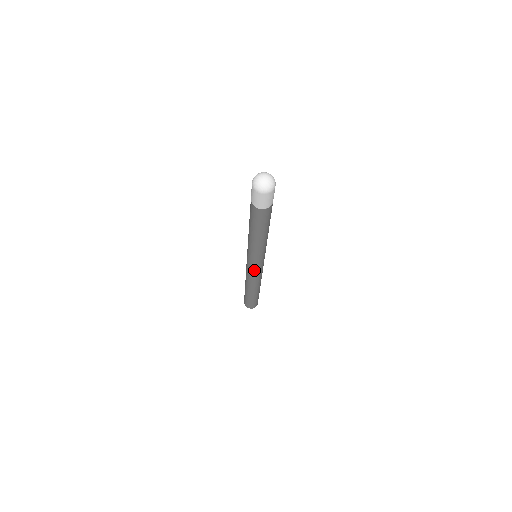
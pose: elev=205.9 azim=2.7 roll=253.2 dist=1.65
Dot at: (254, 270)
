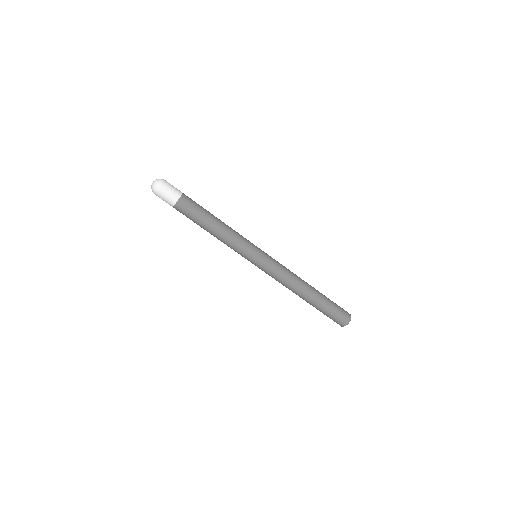
Dot at: (263, 270)
